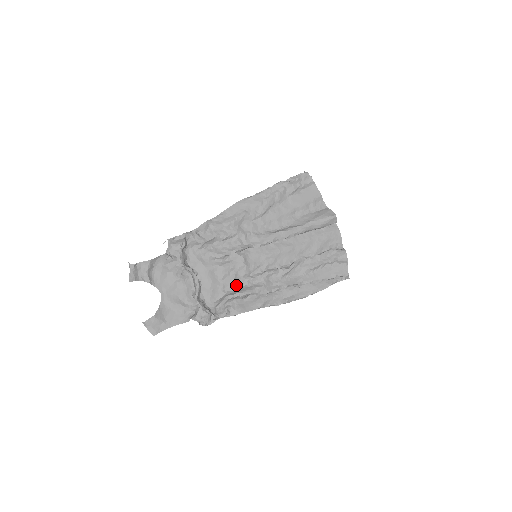
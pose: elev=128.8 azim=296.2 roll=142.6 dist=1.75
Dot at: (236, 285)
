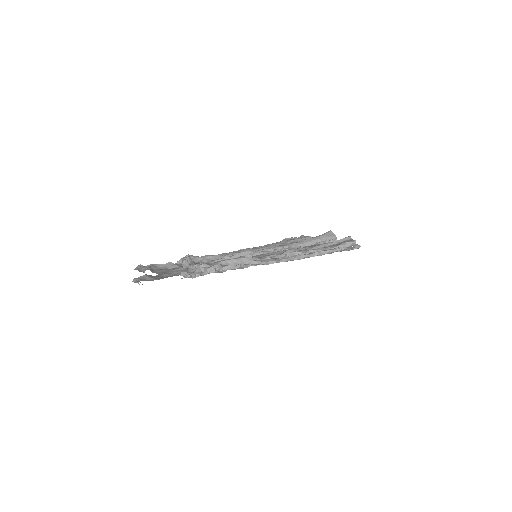
Dot at: occluded
